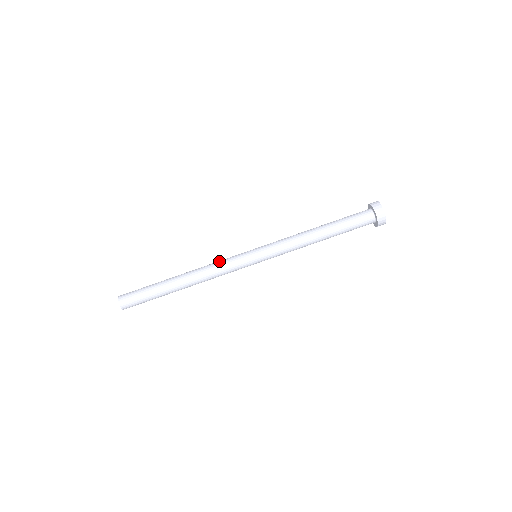
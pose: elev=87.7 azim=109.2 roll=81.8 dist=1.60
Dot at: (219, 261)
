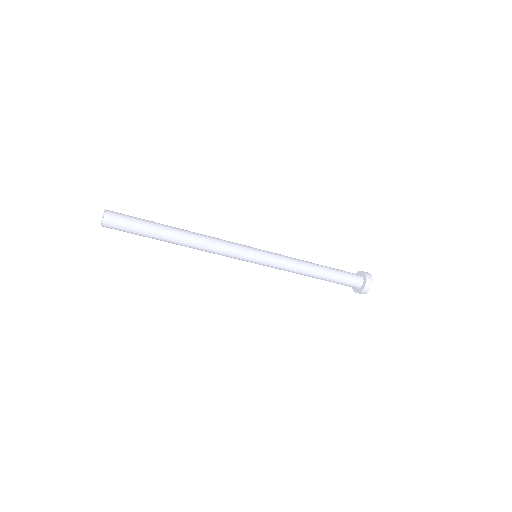
Dot at: (222, 253)
